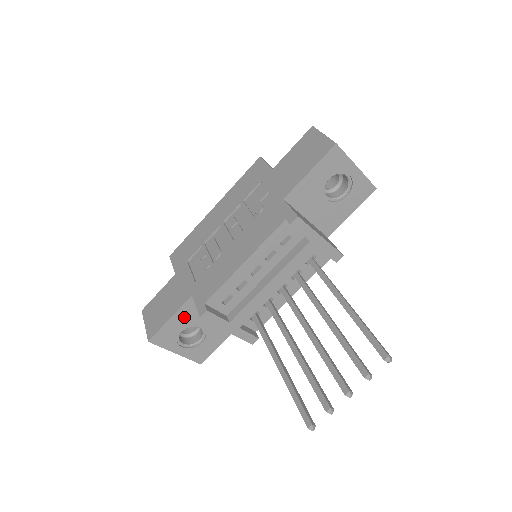
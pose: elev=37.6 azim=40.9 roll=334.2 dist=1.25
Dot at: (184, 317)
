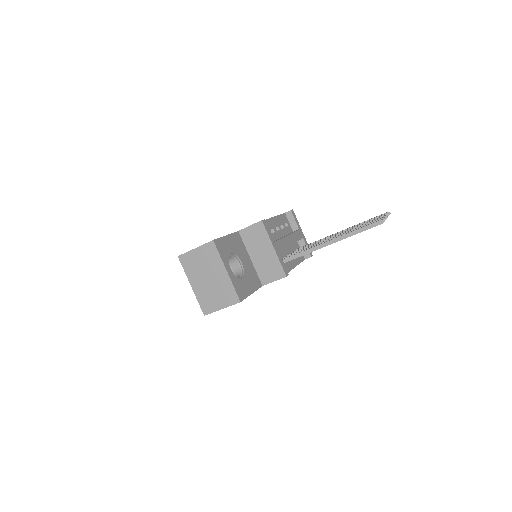
Dot at: (233, 243)
